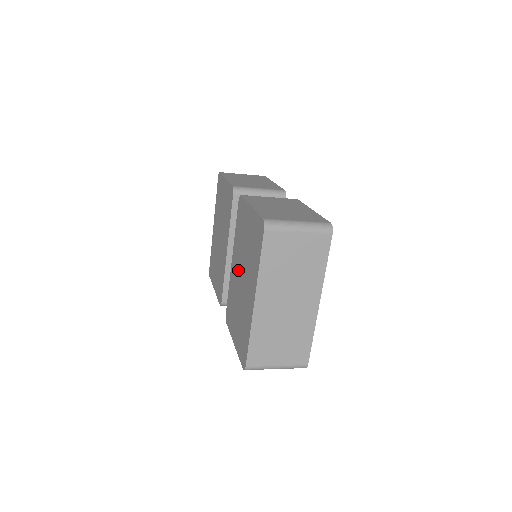
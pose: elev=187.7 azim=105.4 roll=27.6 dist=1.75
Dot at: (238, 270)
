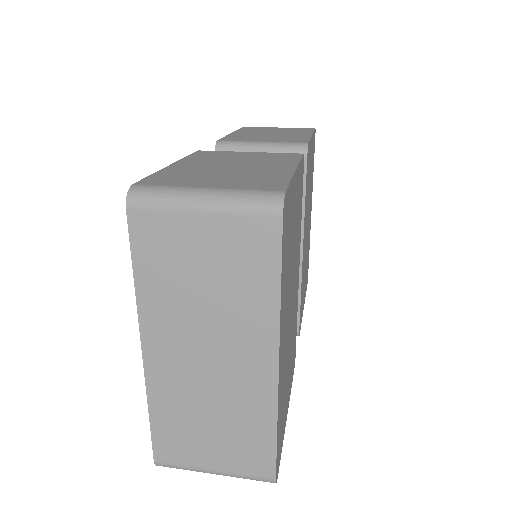
Dot at: occluded
